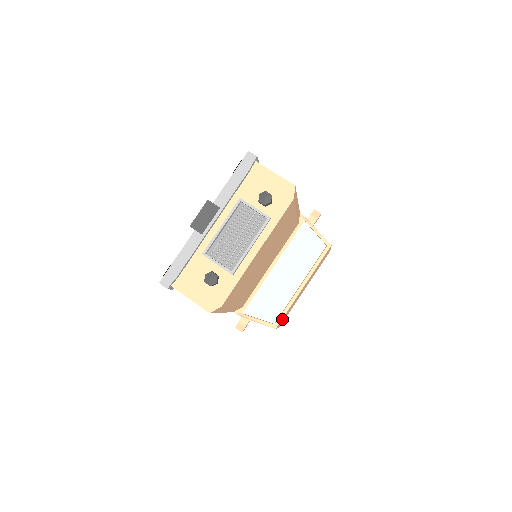
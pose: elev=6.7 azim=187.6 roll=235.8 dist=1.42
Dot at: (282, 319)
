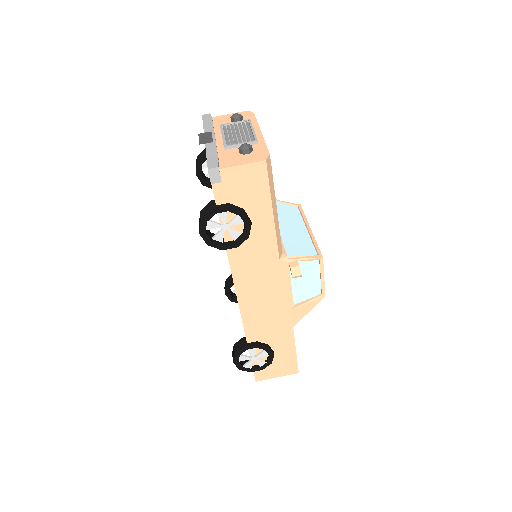
Dot at: occluded
